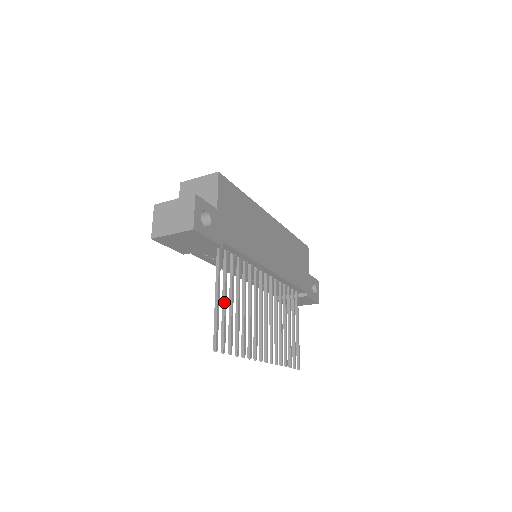
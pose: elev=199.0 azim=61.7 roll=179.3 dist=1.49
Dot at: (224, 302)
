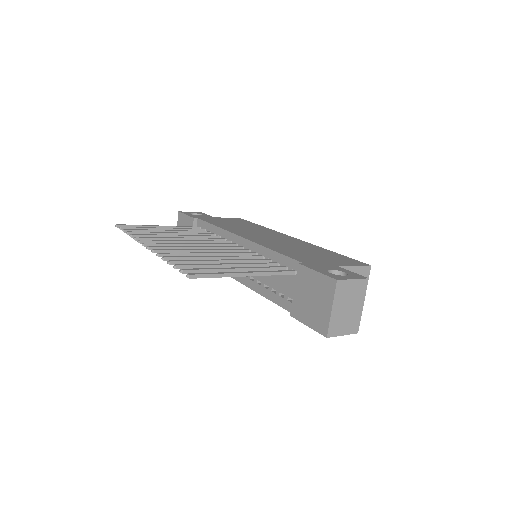
Dot at: (162, 228)
